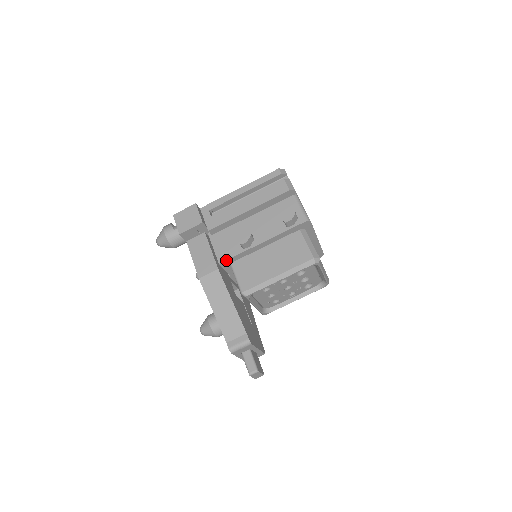
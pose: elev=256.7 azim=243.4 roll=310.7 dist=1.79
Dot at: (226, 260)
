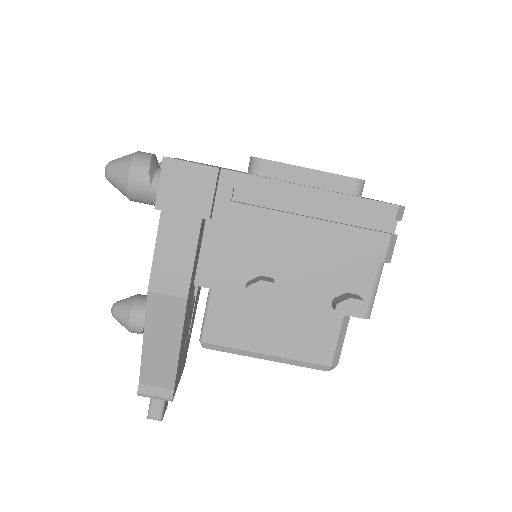
Dot at: (208, 287)
